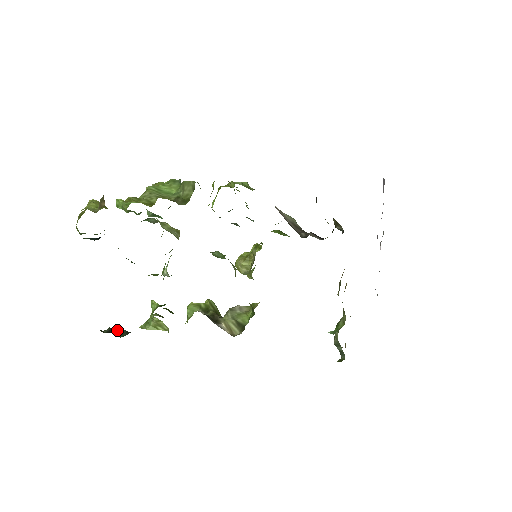
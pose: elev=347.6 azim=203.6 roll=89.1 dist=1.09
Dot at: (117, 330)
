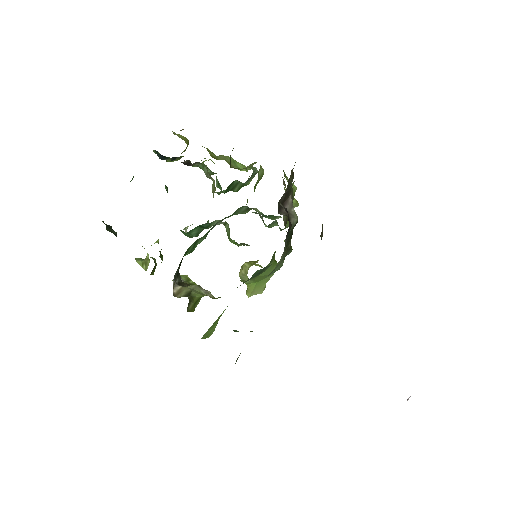
Dot at: (112, 229)
